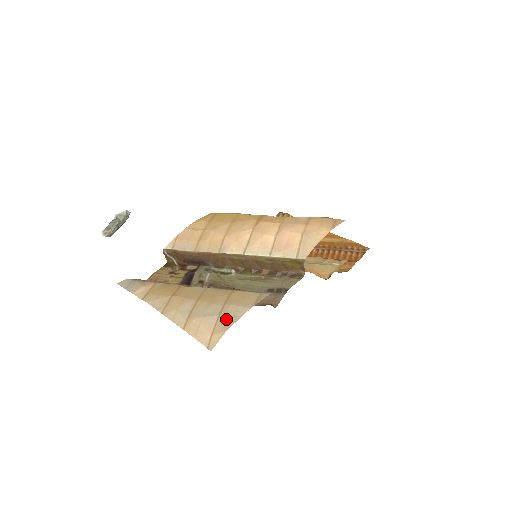
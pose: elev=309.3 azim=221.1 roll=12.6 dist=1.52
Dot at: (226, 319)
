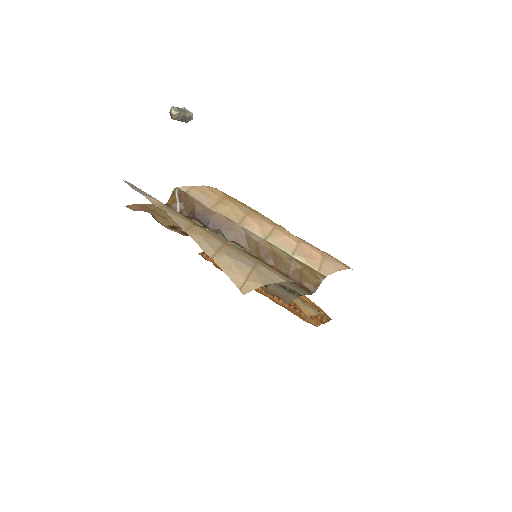
Dot at: (262, 275)
